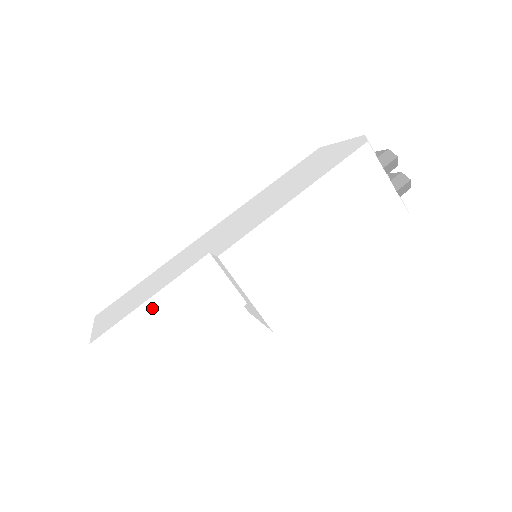
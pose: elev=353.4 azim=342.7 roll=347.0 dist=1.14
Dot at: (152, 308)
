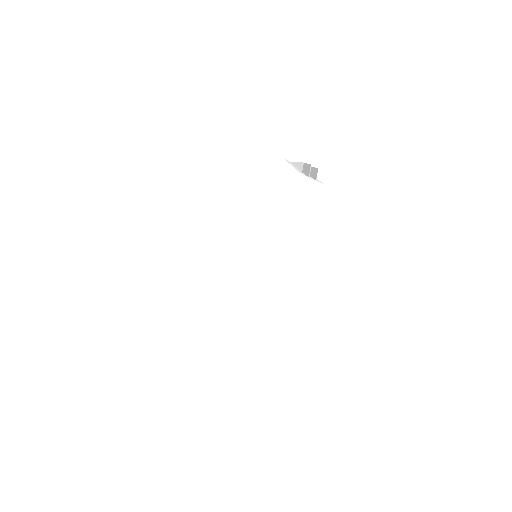
Dot at: (252, 332)
